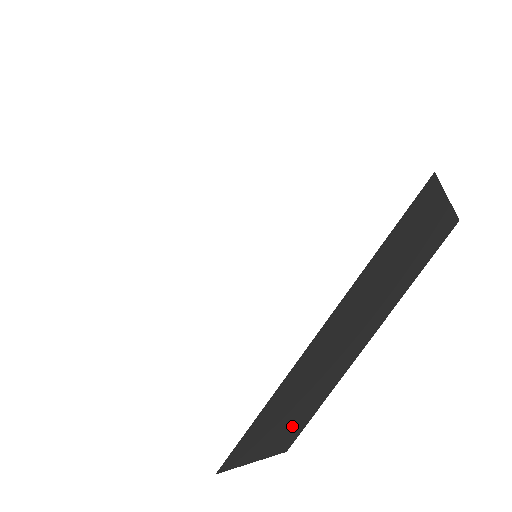
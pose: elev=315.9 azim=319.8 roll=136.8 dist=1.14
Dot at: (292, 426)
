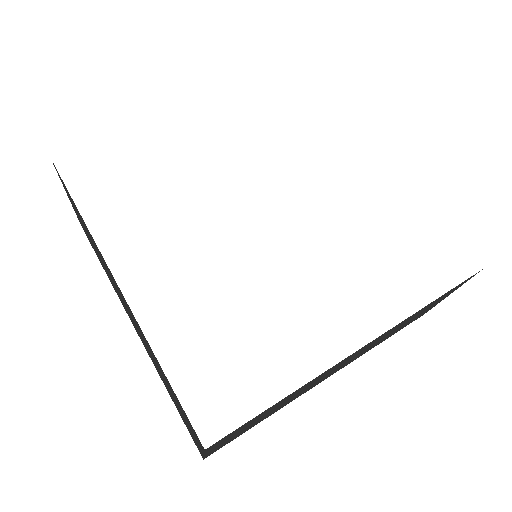
Dot at: (242, 432)
